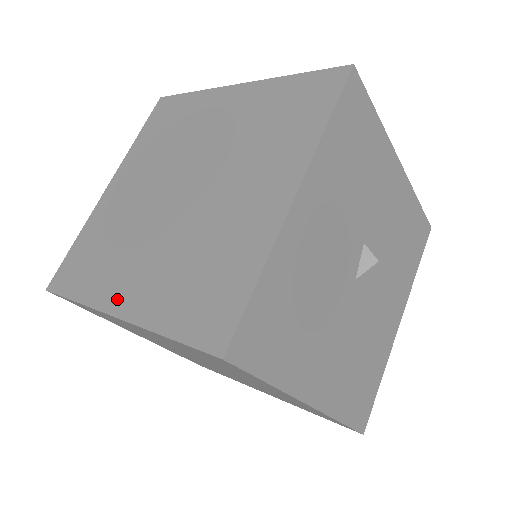
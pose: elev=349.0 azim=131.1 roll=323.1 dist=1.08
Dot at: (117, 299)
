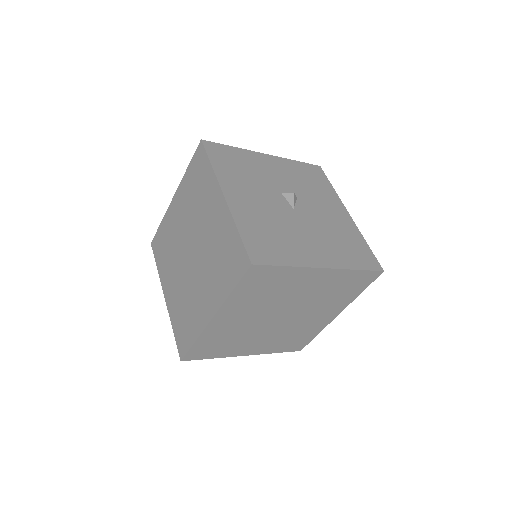
Dot at: (207, 314)
